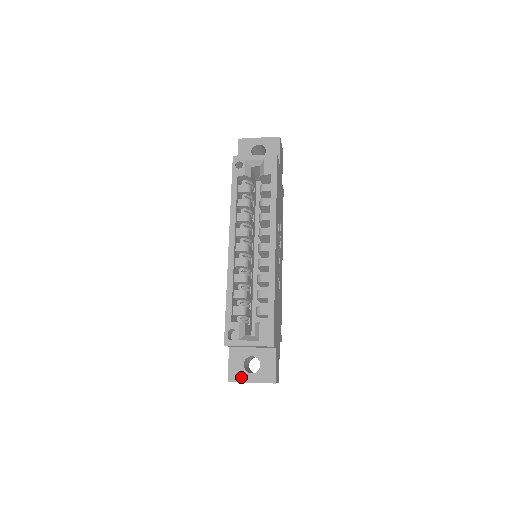
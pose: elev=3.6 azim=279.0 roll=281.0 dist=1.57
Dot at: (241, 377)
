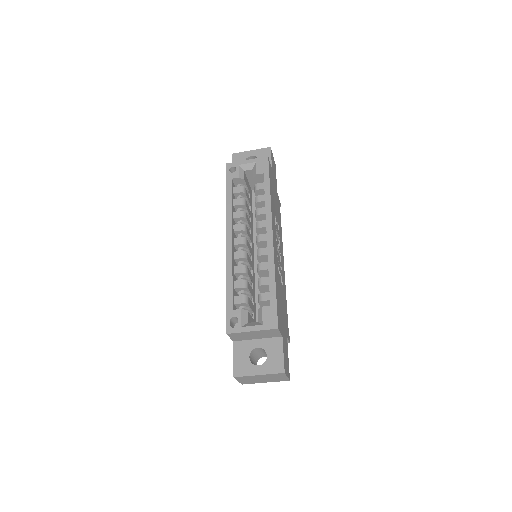
Dot at: (247, 370)
